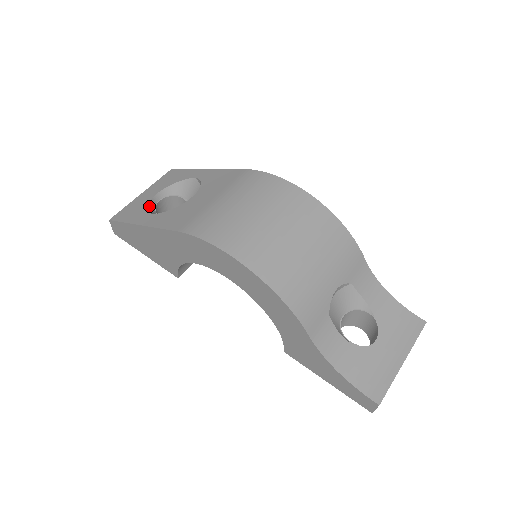
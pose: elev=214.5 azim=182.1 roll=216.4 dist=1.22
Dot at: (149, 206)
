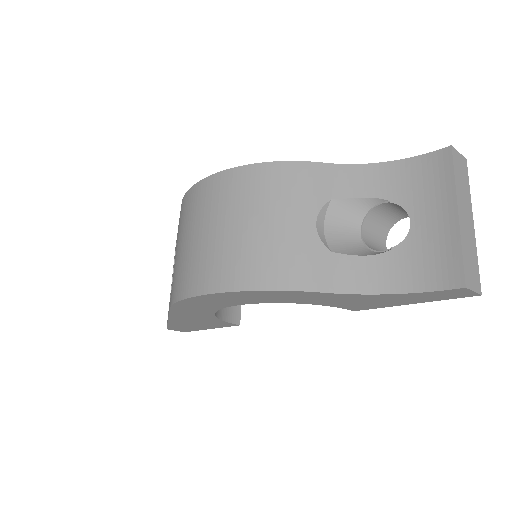
Dot at: occluded
